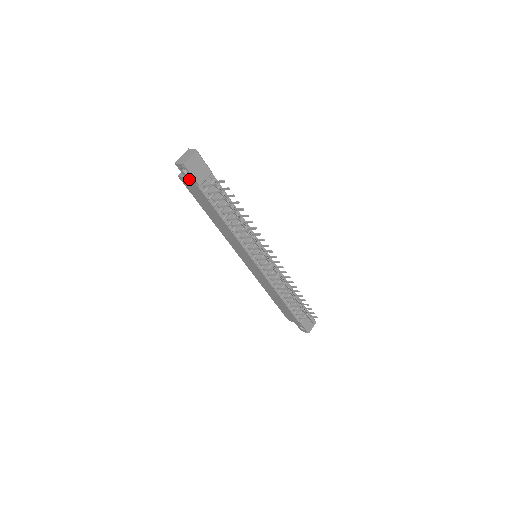
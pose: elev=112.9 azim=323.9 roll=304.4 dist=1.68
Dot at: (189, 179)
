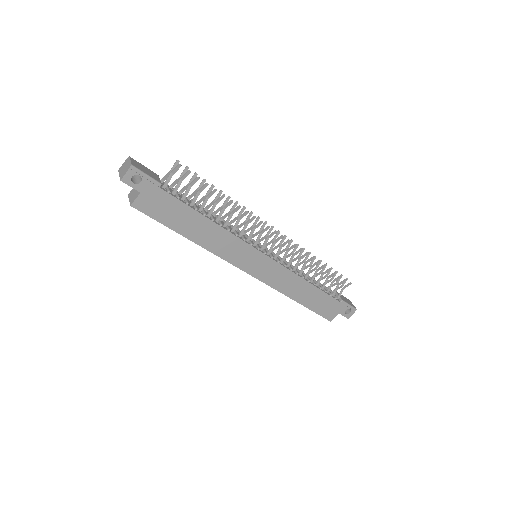
Dot at: (146, 189)
